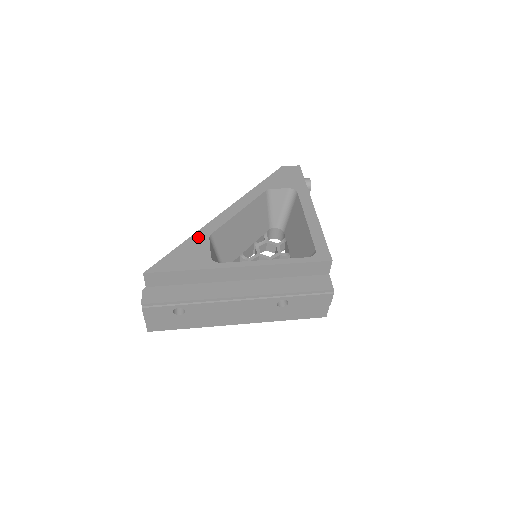
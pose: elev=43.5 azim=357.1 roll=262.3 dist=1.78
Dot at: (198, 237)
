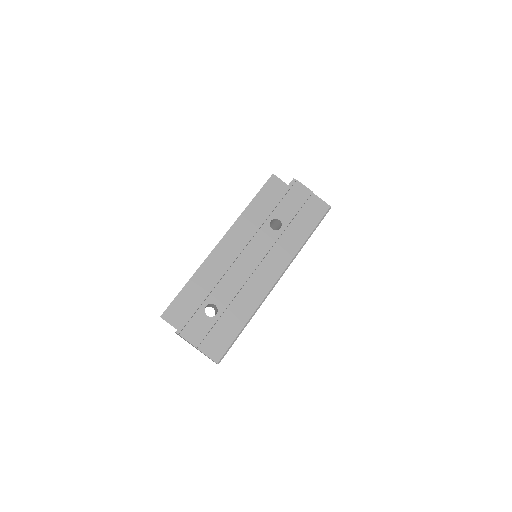
Dot at: occluded
